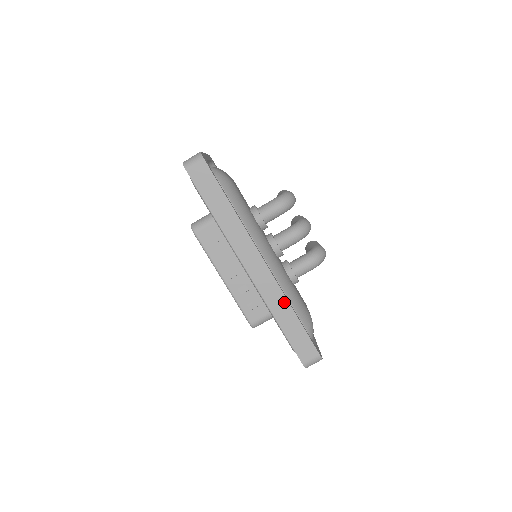
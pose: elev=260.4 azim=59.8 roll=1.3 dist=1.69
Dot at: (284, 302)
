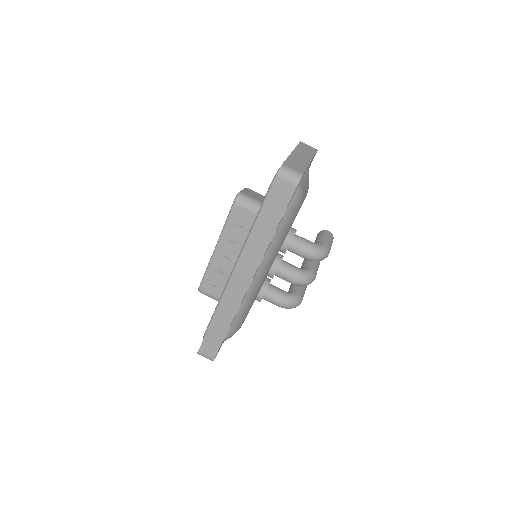
Dot at: (231, 315)
